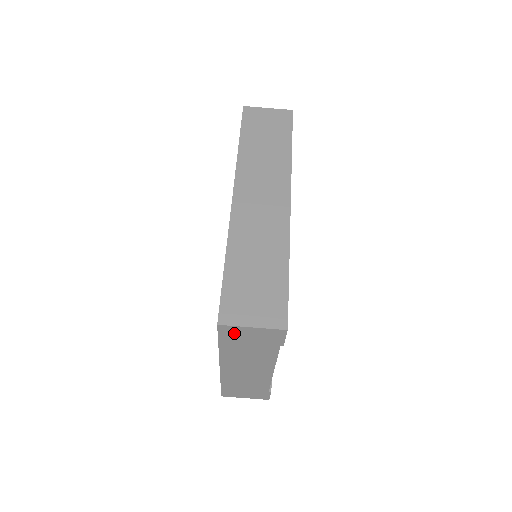
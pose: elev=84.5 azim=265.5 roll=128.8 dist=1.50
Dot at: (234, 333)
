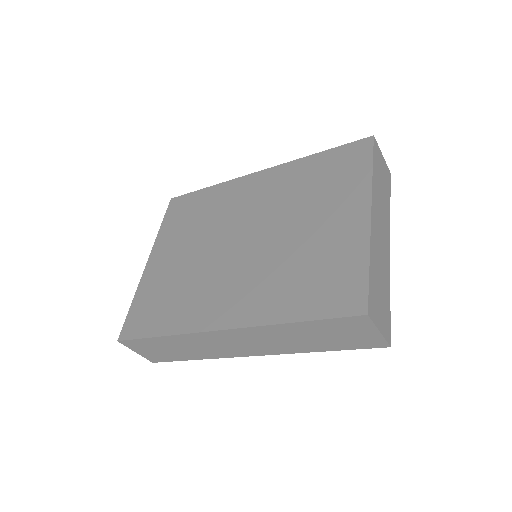
Dot at: occluded
